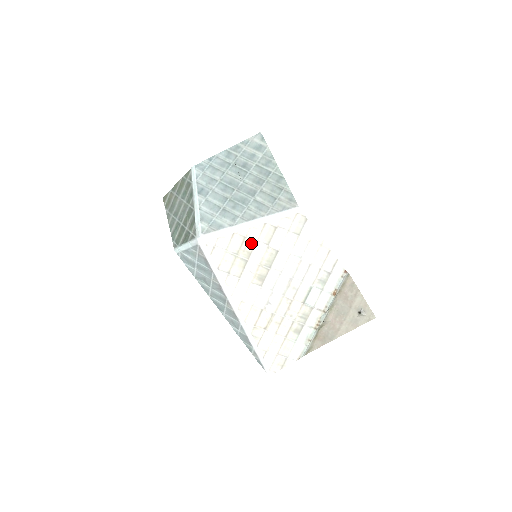
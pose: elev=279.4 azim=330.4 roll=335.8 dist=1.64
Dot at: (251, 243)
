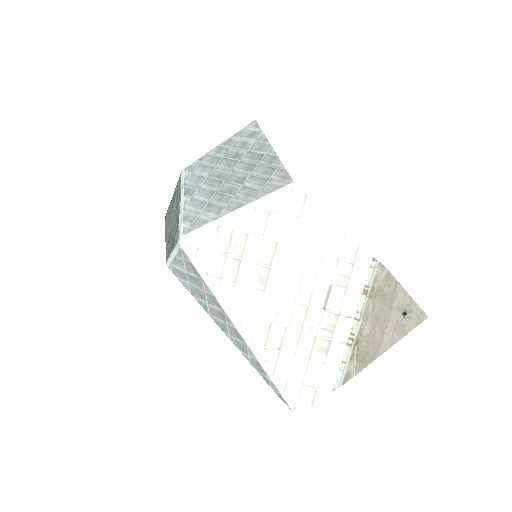
Dot at: (241, 237)
